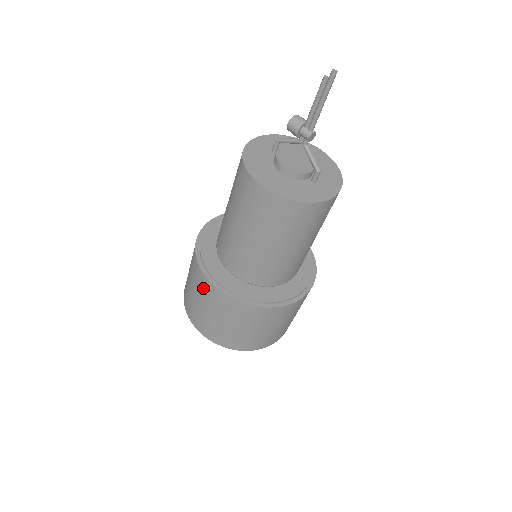
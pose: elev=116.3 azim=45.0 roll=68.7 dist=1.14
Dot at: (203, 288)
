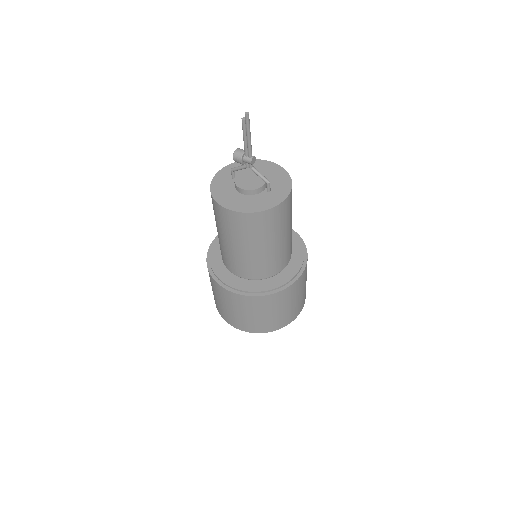
Dot at: (223, 295)
